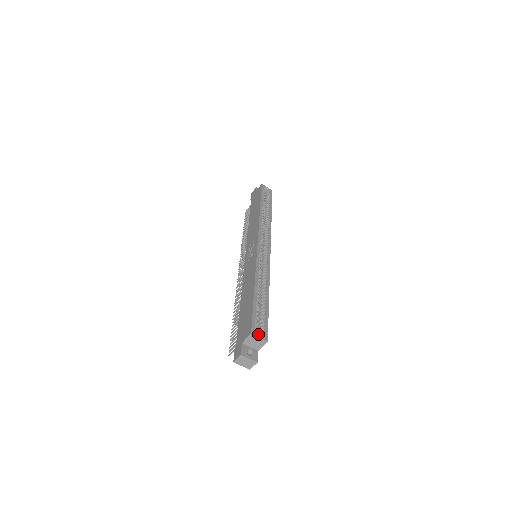
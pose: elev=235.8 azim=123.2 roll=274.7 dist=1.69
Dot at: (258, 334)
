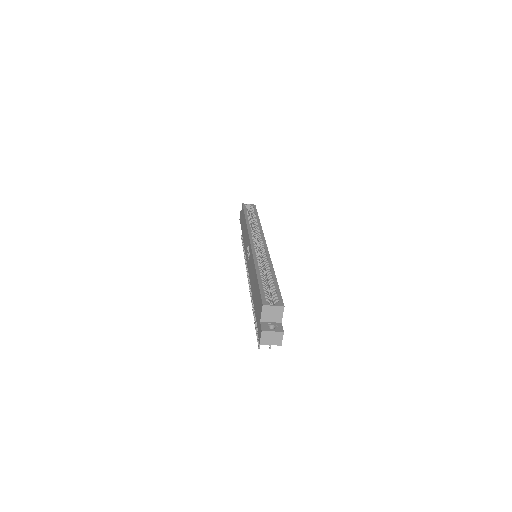
Dot at: occluded
